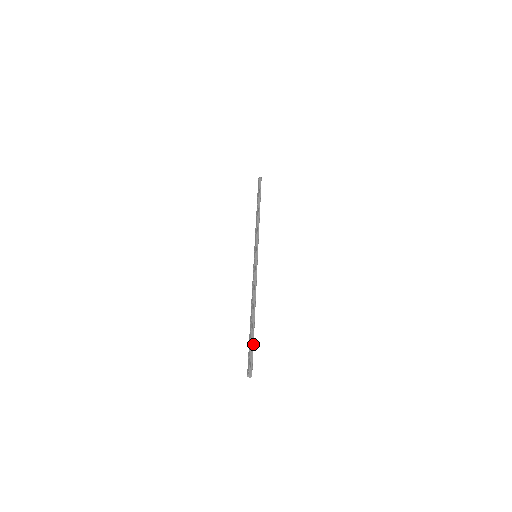
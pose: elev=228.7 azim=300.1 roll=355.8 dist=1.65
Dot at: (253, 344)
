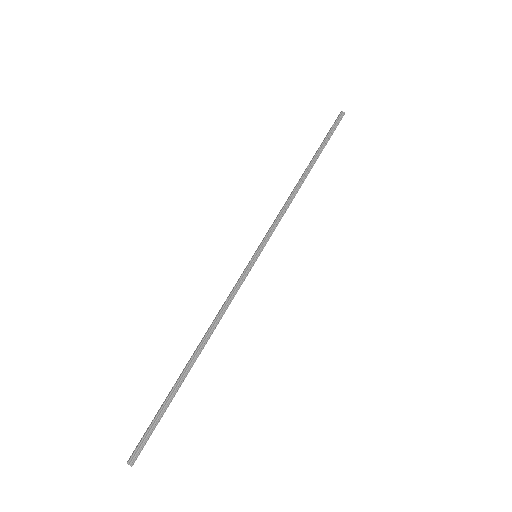
Dot at: (164, 411)
